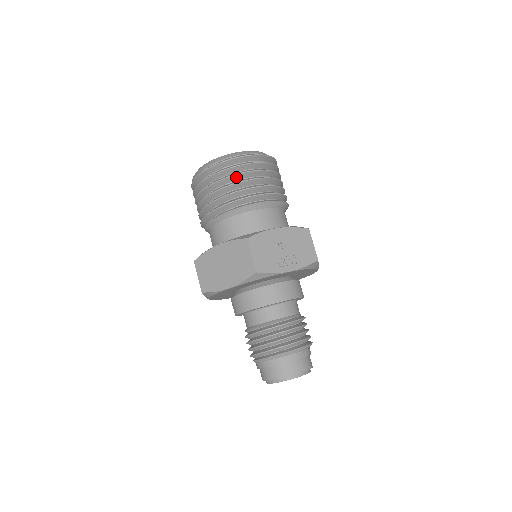
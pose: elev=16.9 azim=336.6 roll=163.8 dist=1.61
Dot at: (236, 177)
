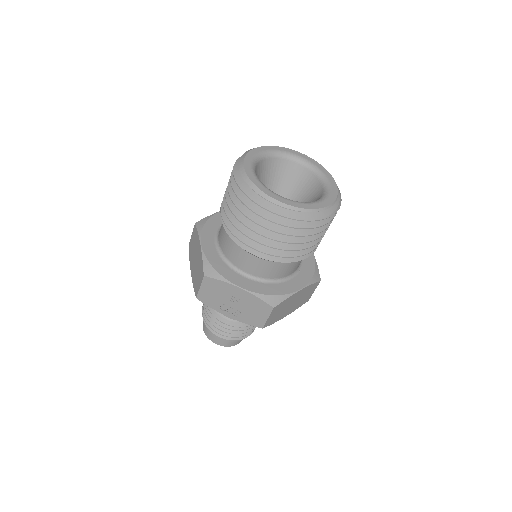
Dot at: (246, 216)
